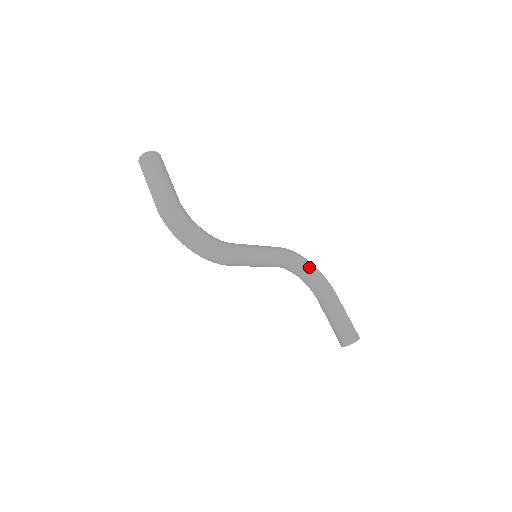
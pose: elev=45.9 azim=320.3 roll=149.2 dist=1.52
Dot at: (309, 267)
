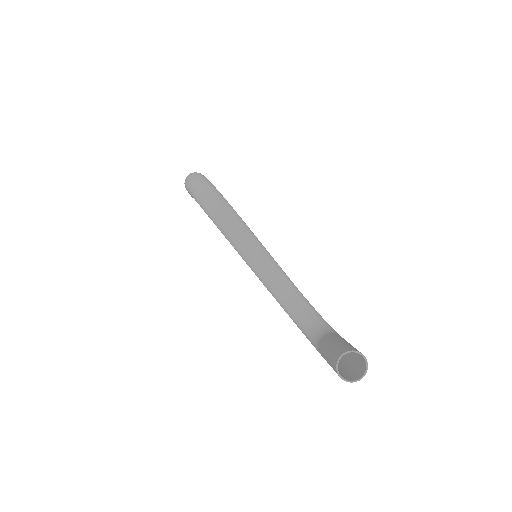
Dot at: (316, 312)
